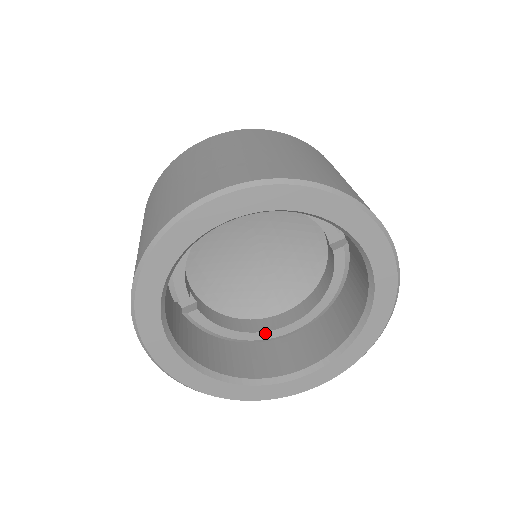
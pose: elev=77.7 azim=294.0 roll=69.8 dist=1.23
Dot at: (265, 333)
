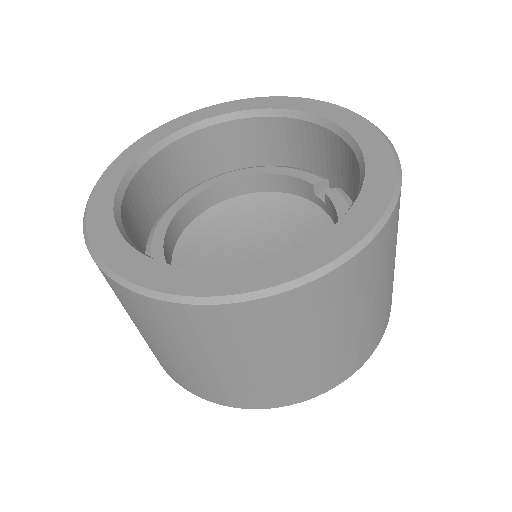
Dot at: occluded
